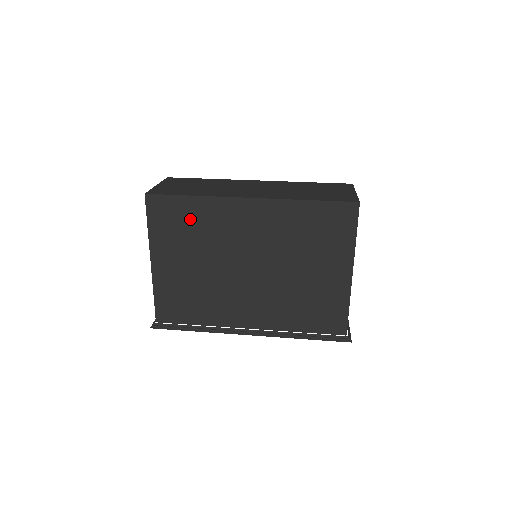
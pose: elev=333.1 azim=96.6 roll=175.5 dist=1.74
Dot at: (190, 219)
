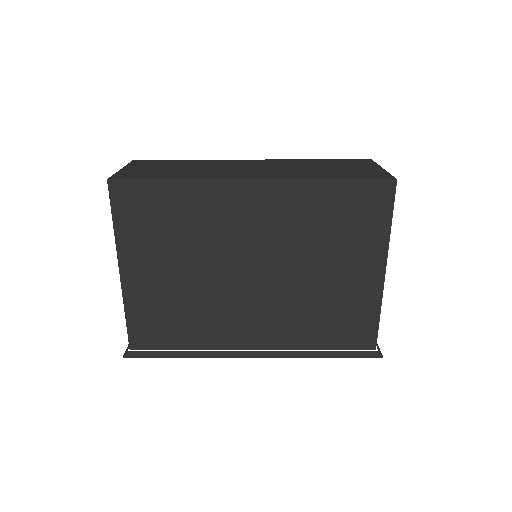
Dot at: (172, 211)
